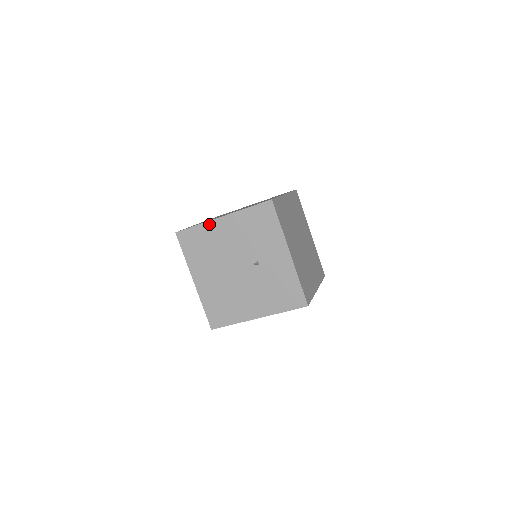
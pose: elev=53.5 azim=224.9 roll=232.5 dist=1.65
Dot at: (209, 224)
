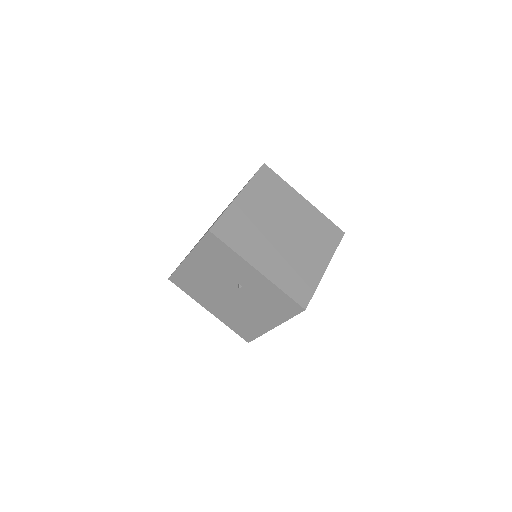
Dot at: (183, 266)
